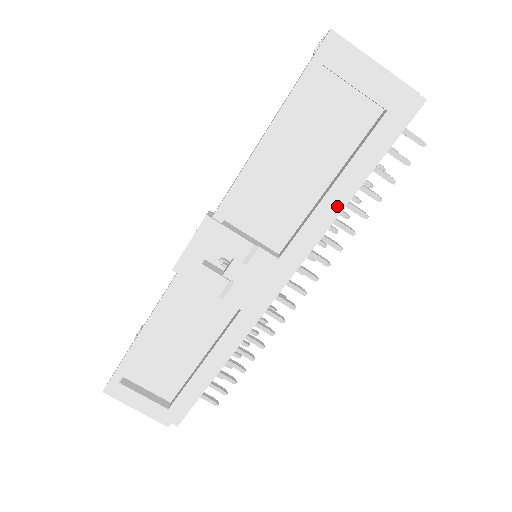
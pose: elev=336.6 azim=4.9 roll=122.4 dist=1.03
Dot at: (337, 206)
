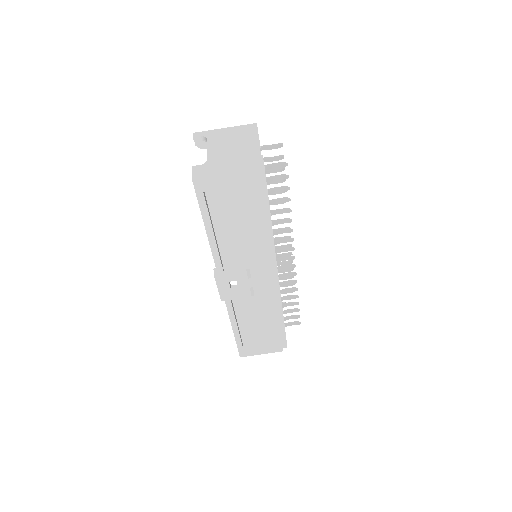
Dot at: (268, 229)
